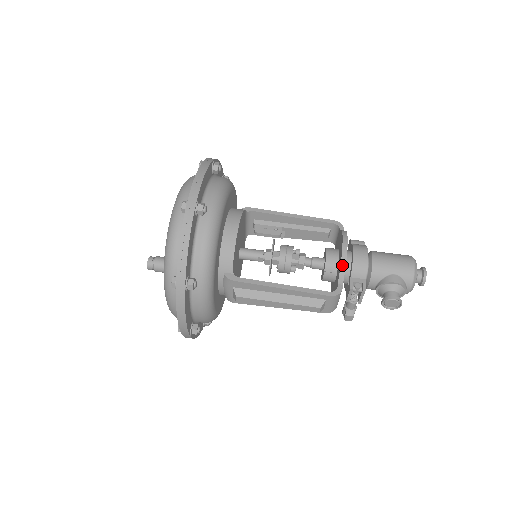
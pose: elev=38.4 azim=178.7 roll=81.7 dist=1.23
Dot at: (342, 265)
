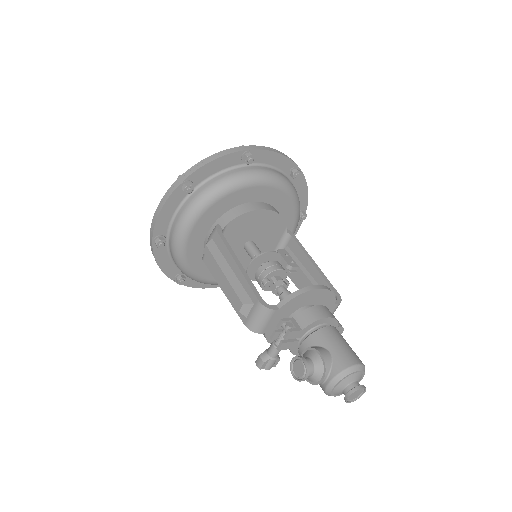
Dot at: (295, 293)
